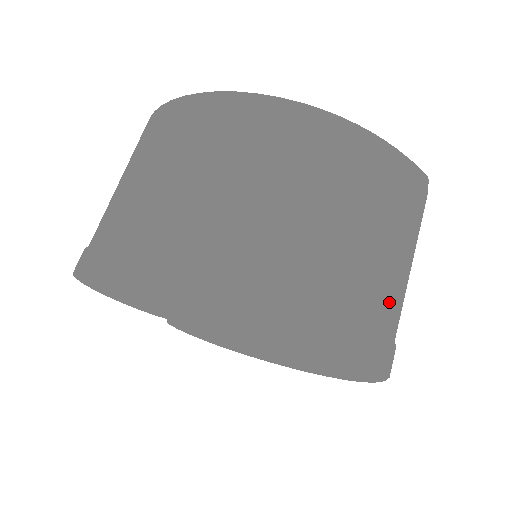
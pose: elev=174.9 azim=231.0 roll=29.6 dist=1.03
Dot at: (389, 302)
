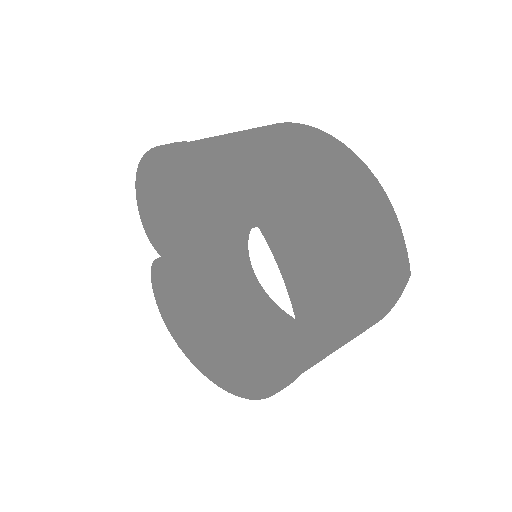
Dot at: (335, 307)
